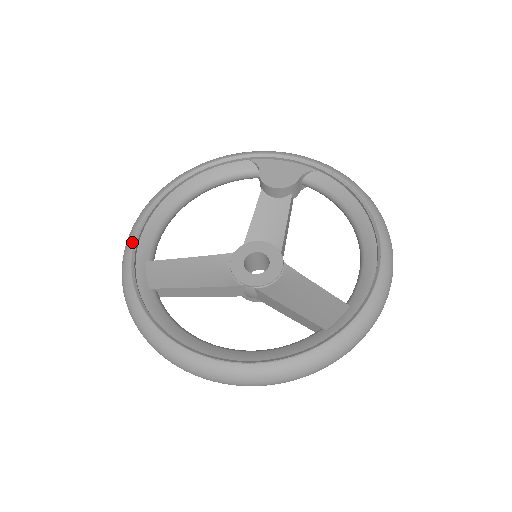
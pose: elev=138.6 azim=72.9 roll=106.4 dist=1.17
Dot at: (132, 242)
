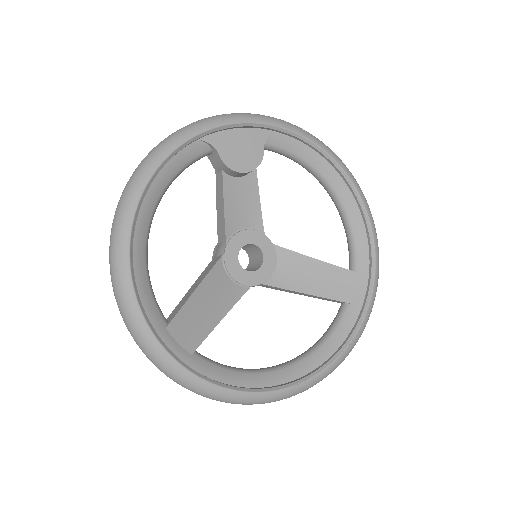
Dot at: (143, 320)
